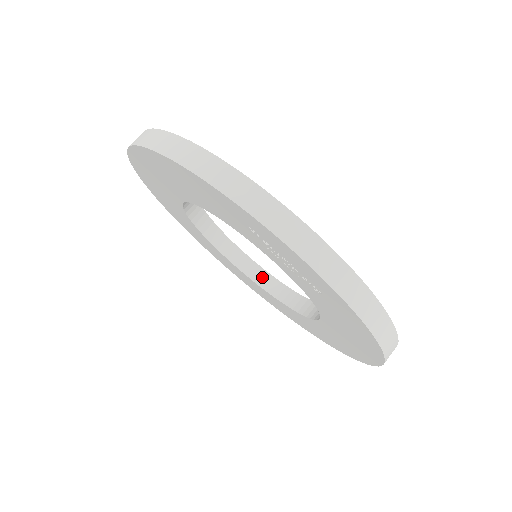
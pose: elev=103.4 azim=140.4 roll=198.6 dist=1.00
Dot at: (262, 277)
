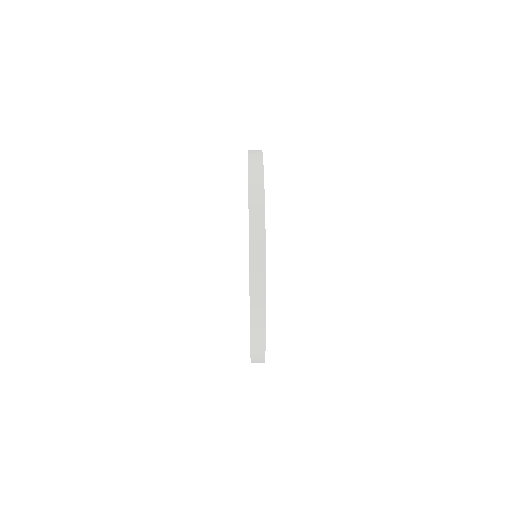
Dot at: occluded
